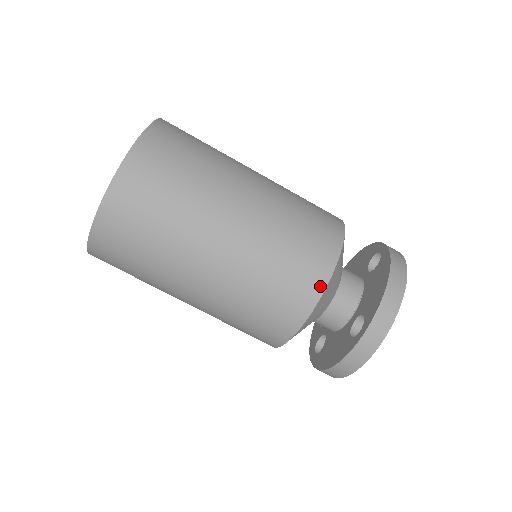
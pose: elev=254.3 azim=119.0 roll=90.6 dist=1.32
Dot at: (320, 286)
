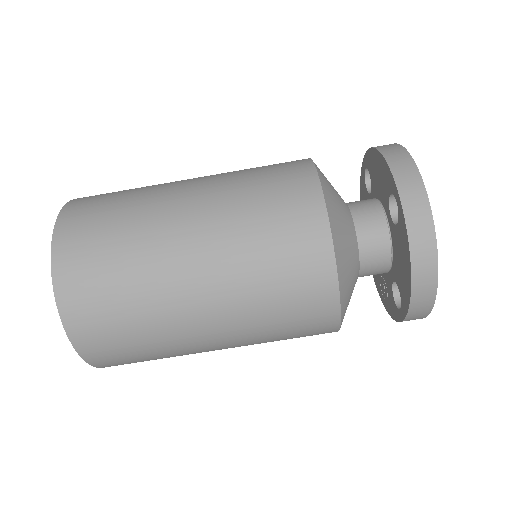
Dot at: (313, 186)
